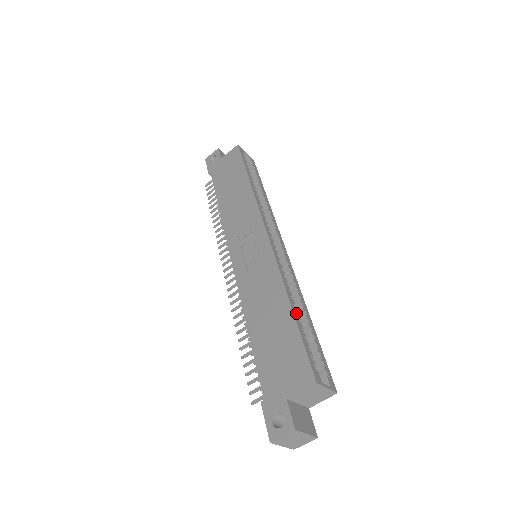
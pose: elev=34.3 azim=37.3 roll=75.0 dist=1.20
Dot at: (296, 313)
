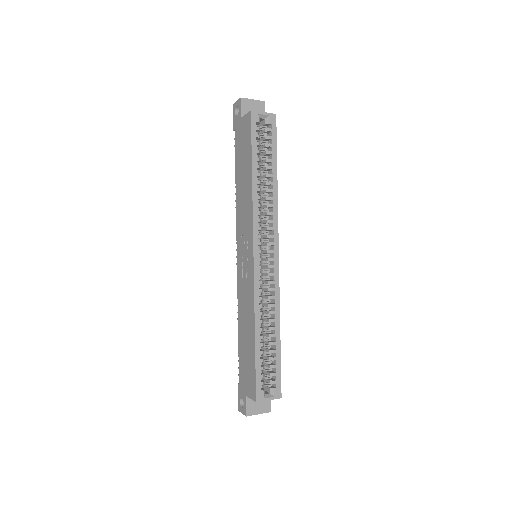
Dot at: (259, 342)
